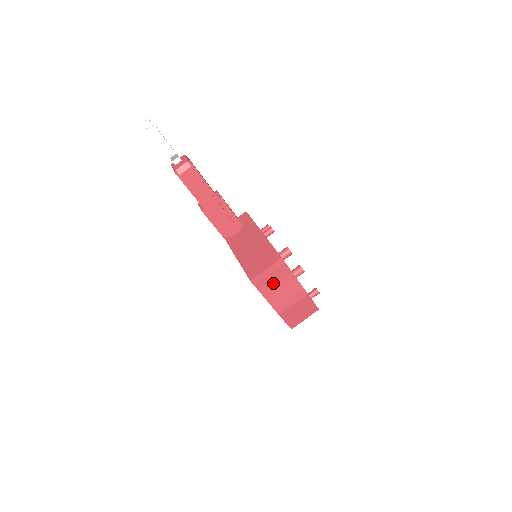
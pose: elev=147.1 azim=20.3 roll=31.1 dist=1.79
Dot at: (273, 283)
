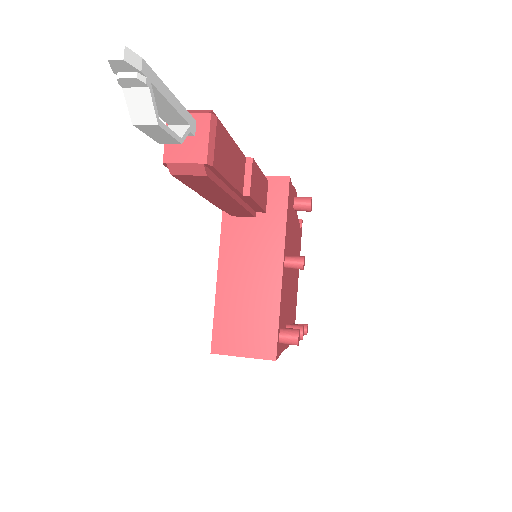
Dot at: occluded
